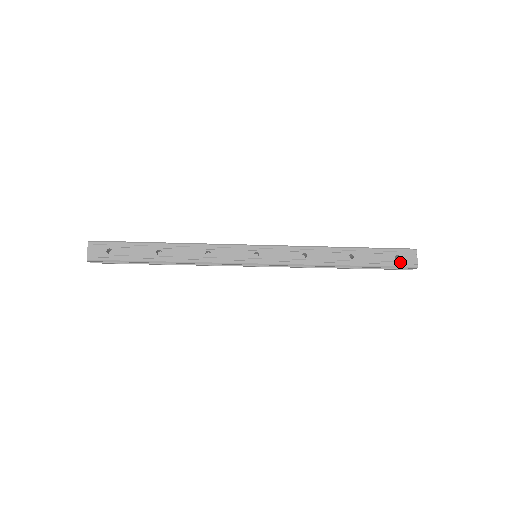
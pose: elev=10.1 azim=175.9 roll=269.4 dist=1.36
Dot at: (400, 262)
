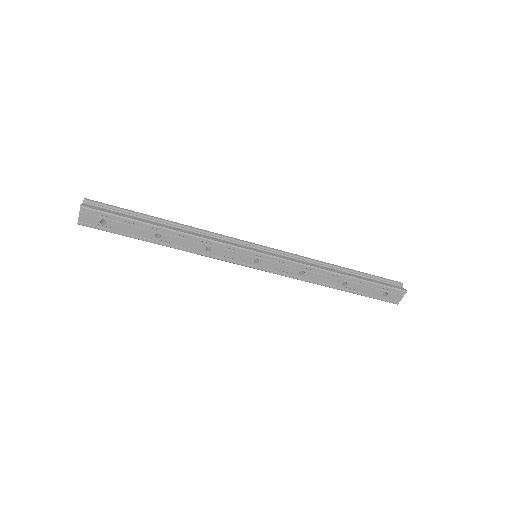
Dot at: (385, 297)
